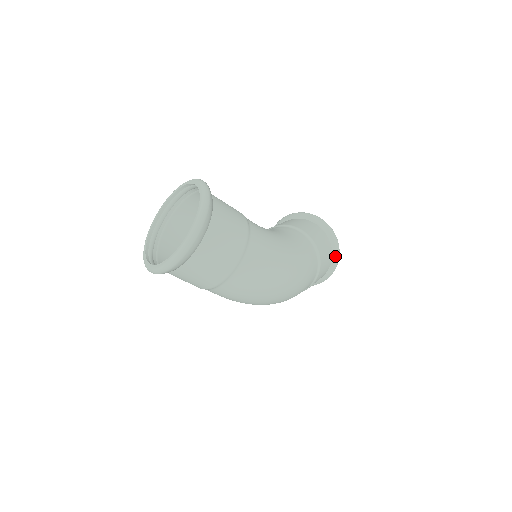
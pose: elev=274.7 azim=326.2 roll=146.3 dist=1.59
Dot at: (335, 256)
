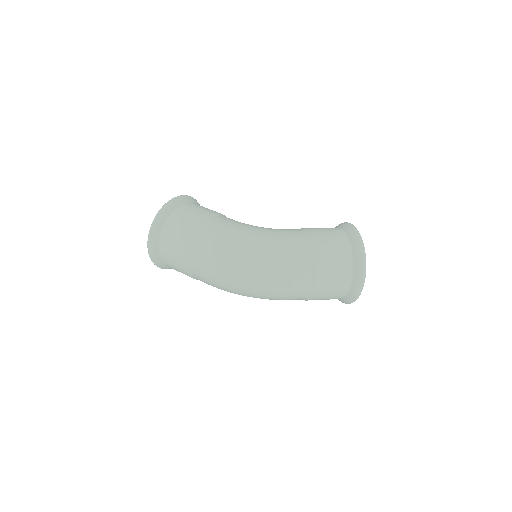
Dot at: (356, 251)
